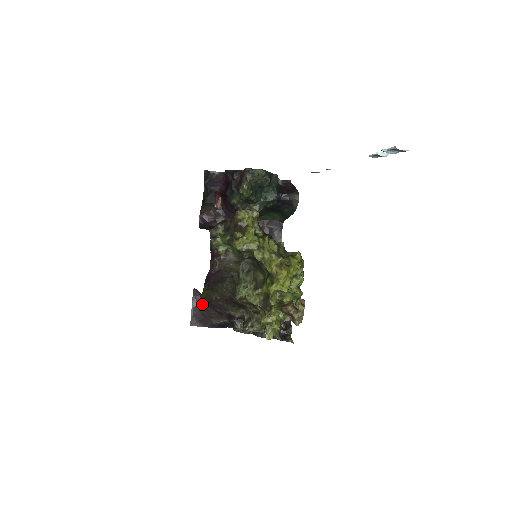
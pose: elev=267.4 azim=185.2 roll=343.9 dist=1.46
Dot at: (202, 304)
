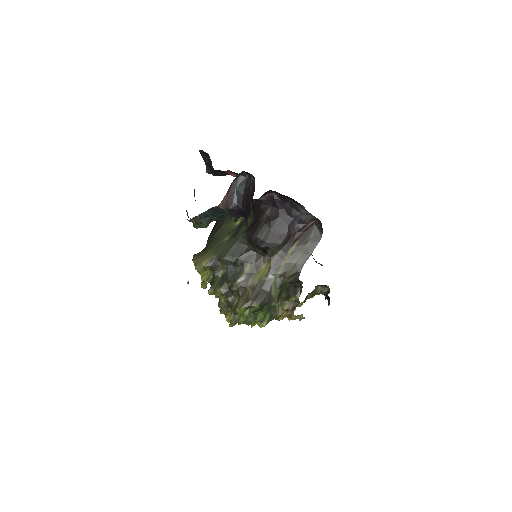
Dot at: occluded
